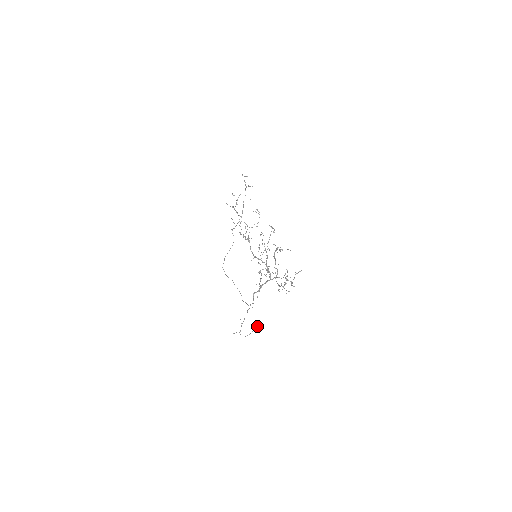
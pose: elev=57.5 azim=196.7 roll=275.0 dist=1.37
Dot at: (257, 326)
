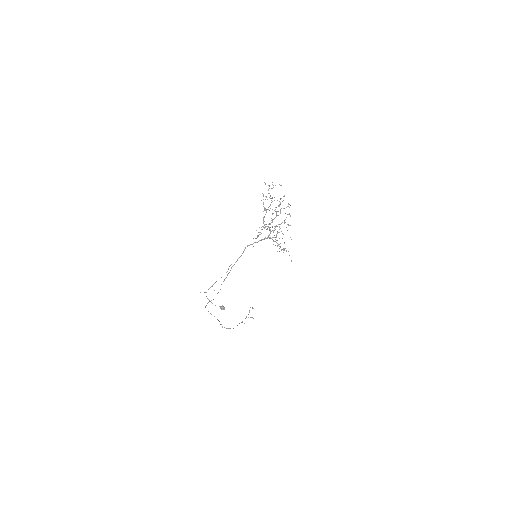
Dot at: (222, 307)
